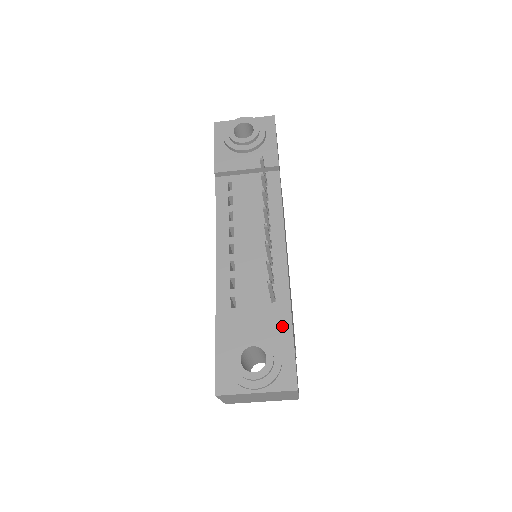
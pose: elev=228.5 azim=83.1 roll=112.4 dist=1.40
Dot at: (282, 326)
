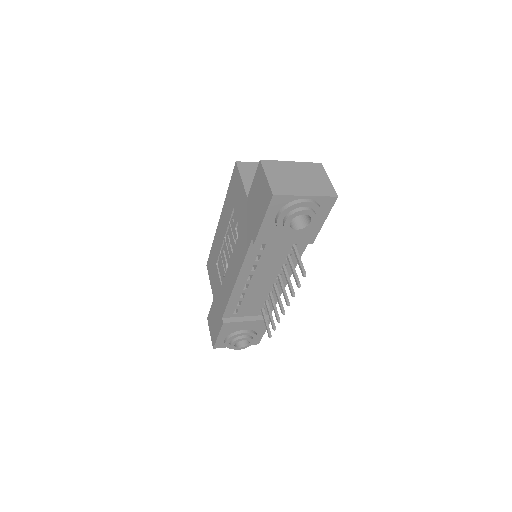
Dot at: (263, 326)
